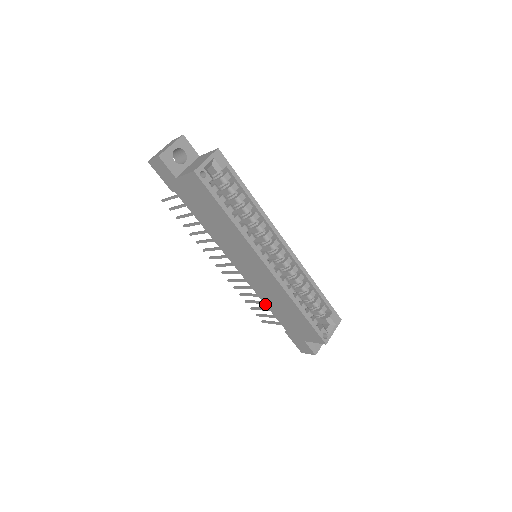
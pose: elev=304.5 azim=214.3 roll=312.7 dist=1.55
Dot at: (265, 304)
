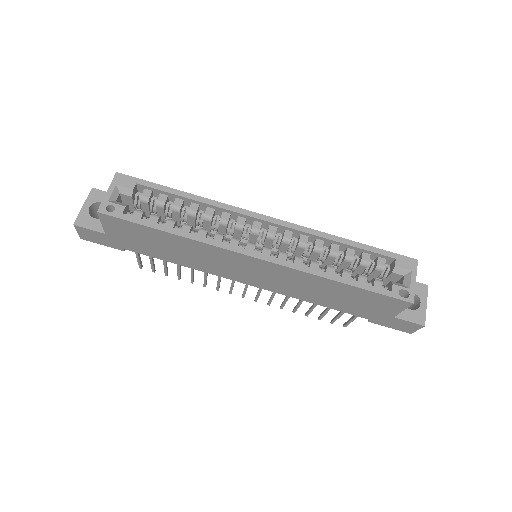
Dot at: (314, 303)
